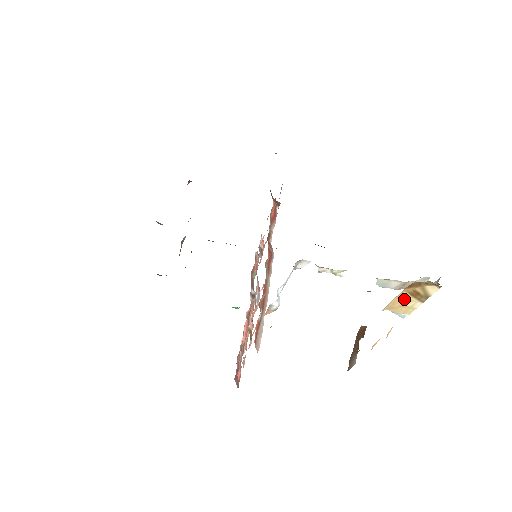
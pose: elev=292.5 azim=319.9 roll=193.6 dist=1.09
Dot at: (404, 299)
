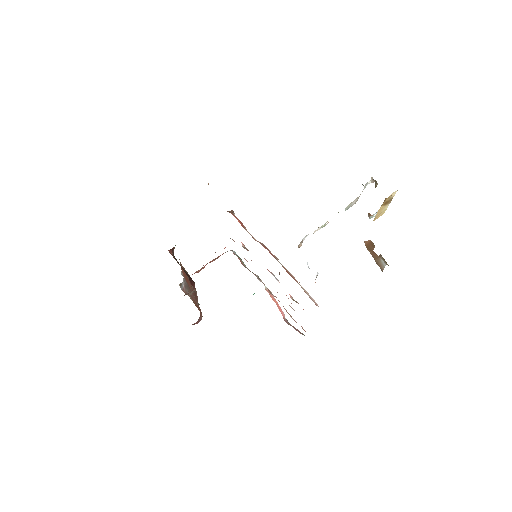
Dot at: (381, 210)
